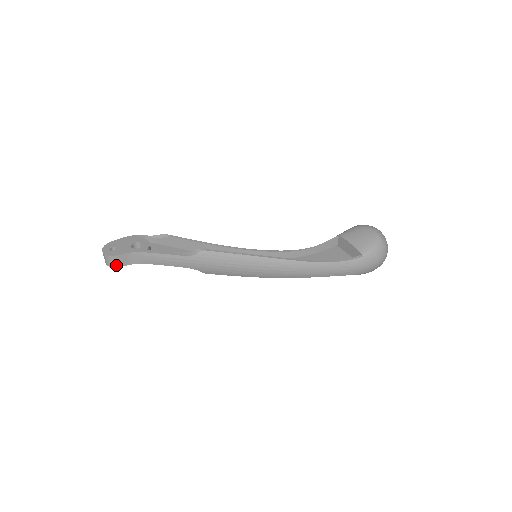
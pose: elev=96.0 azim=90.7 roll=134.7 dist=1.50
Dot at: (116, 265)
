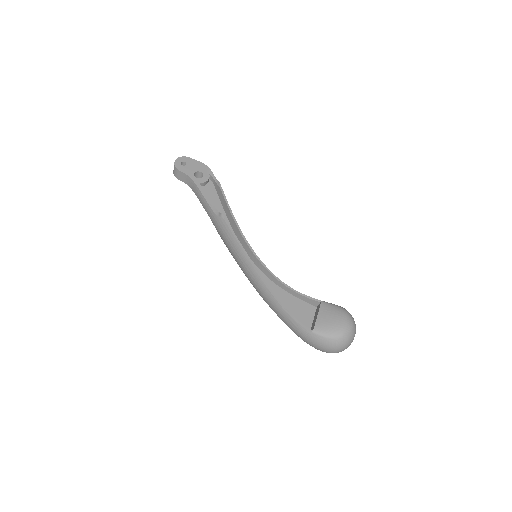
Dot at: (176, 176)
